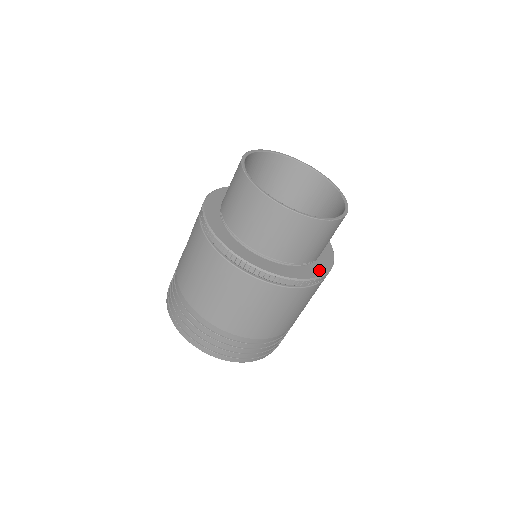
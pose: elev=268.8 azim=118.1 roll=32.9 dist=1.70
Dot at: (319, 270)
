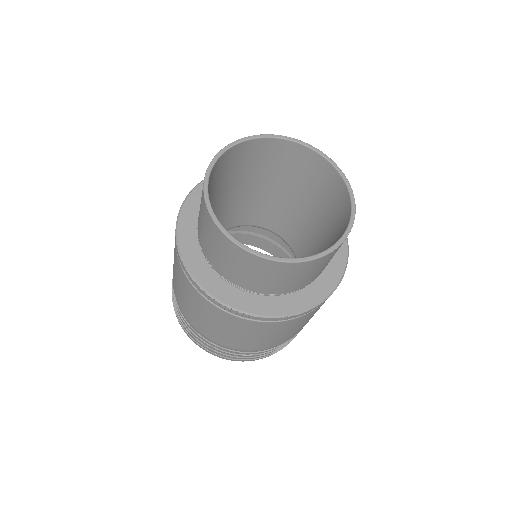
Dot at: (331, 279)
